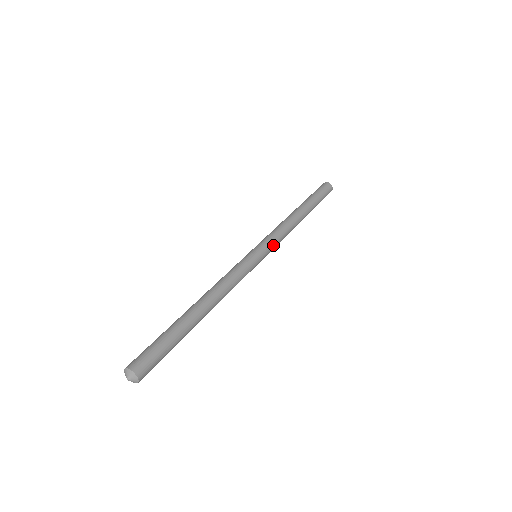
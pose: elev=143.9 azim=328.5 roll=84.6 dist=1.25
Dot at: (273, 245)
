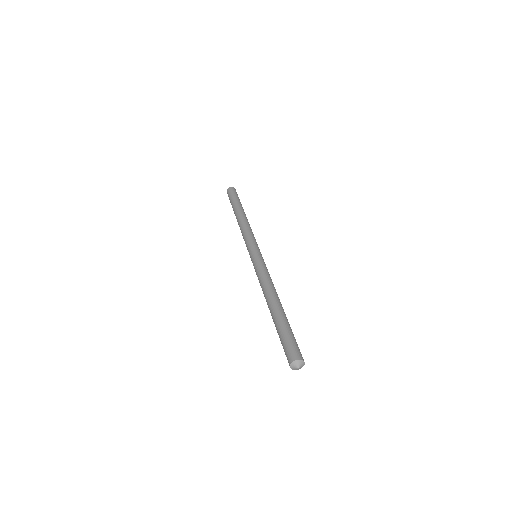
Dot at: (256, 243)
